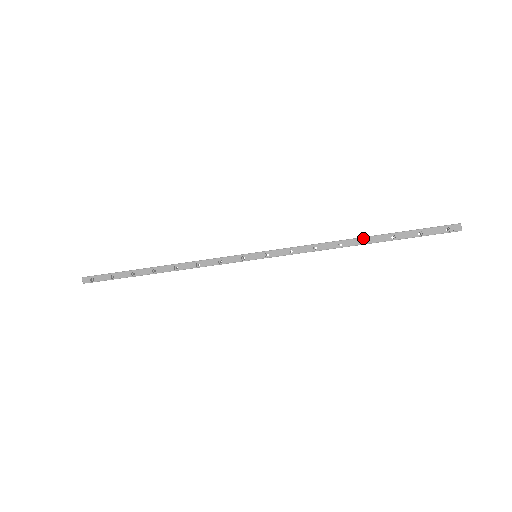
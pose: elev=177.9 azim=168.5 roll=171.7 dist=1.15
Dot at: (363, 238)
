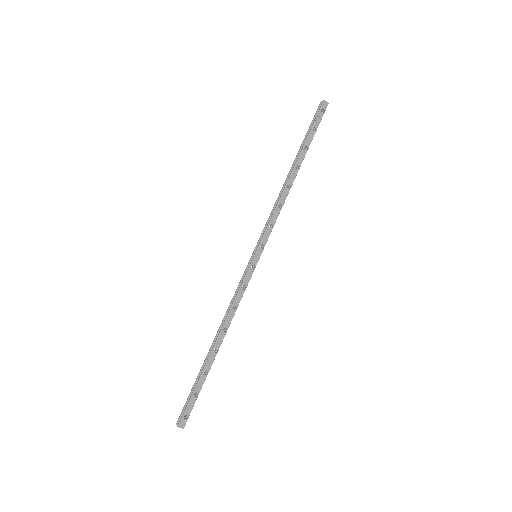
Dot at: (294, 168)
